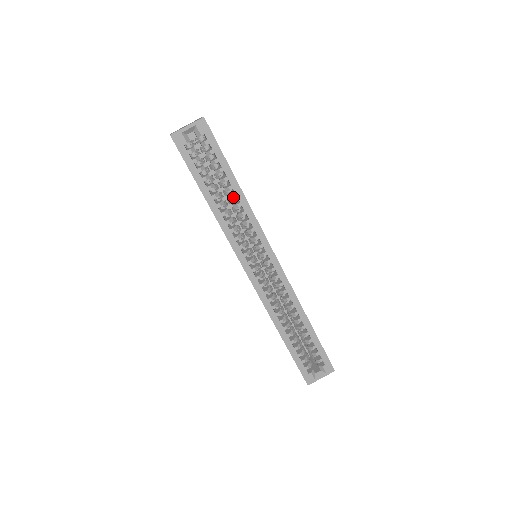
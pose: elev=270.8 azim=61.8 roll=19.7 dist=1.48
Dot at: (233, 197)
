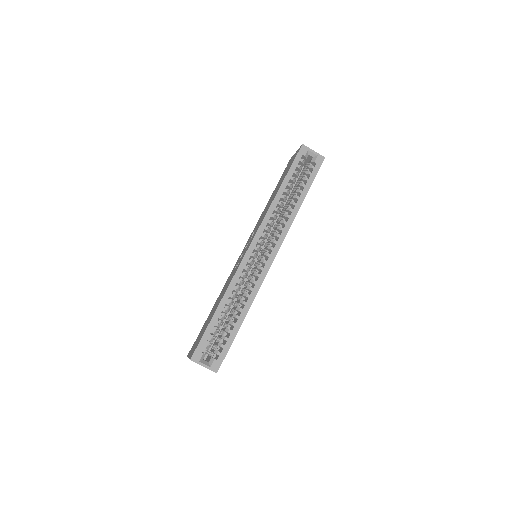
Dot at: (293, 203)
